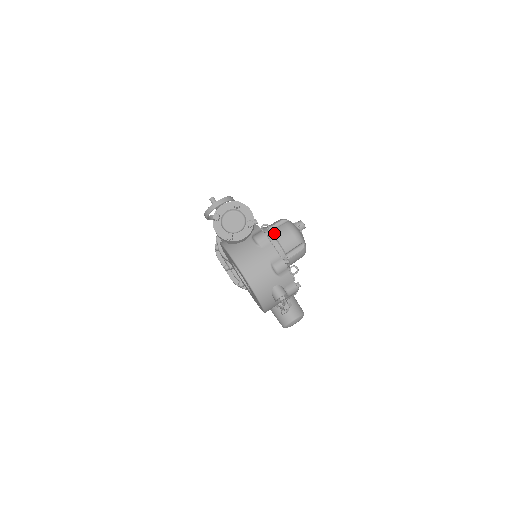
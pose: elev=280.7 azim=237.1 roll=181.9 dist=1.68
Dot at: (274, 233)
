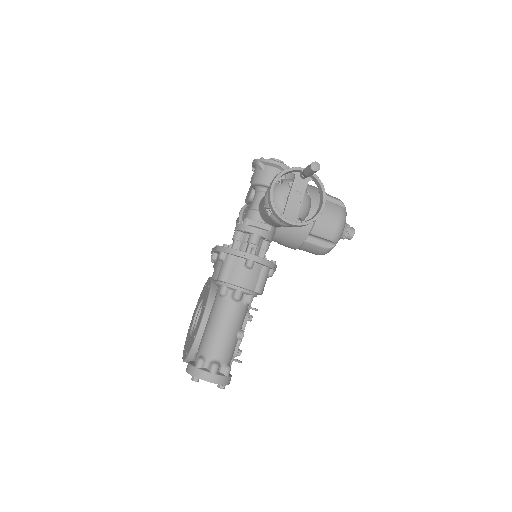
Dot at: (304, 246)
